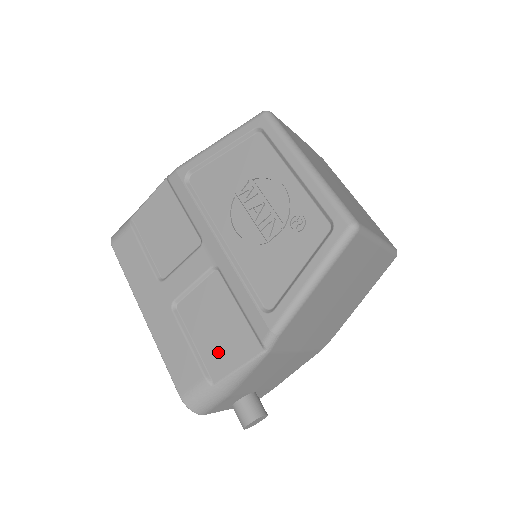
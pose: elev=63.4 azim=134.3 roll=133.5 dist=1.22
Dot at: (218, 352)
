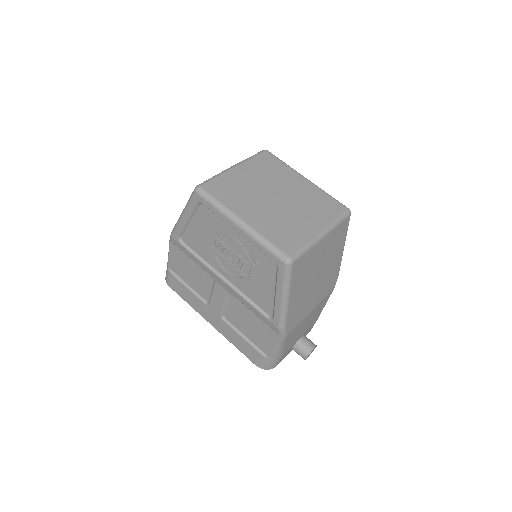
Dot at: (260, 340)
